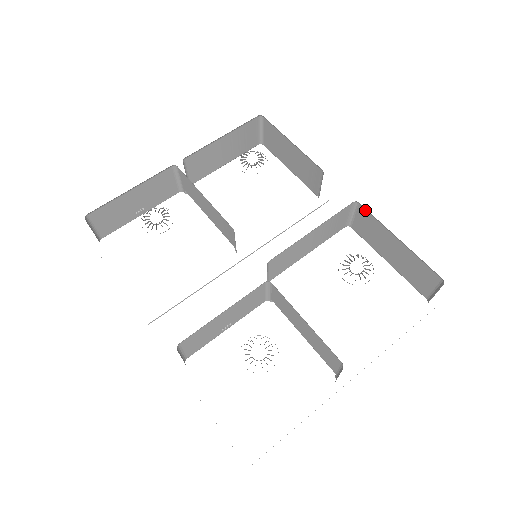
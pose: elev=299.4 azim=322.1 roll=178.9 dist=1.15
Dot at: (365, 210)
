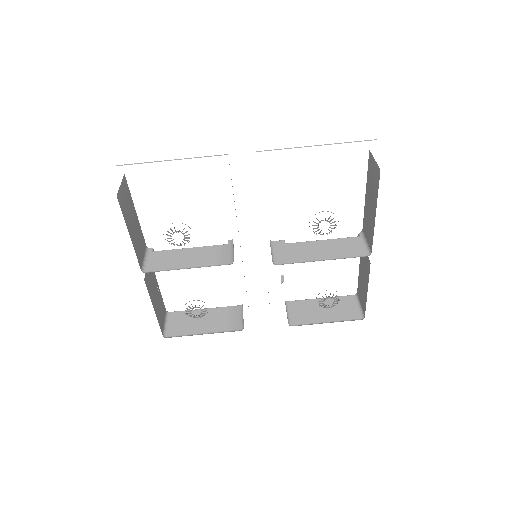
Dot at: occluded
